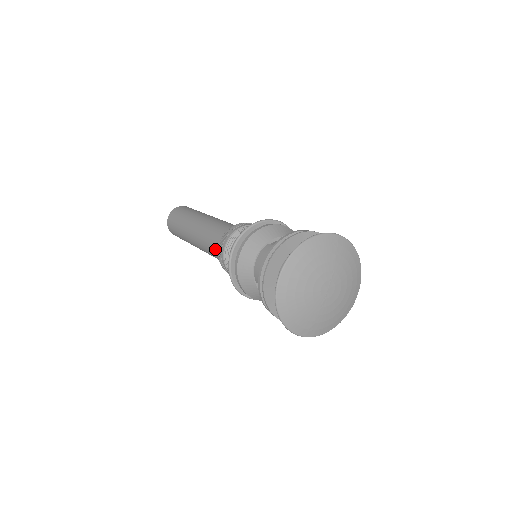
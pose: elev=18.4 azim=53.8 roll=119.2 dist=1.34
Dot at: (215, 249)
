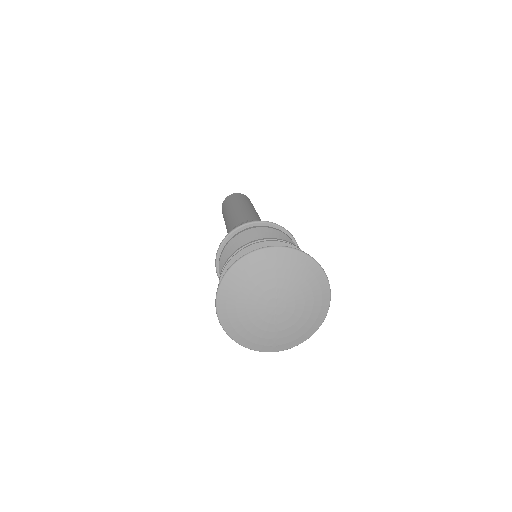
Dot at: occluded
